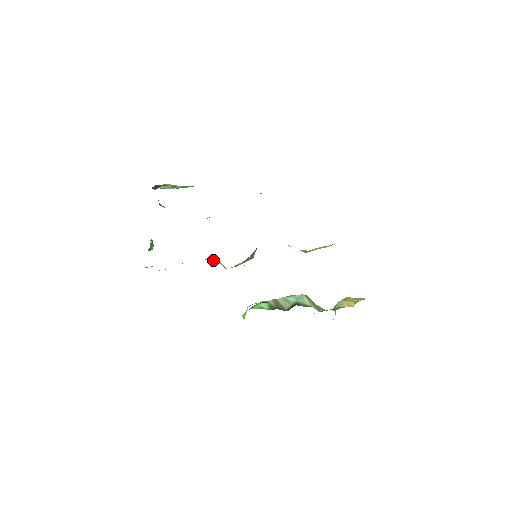
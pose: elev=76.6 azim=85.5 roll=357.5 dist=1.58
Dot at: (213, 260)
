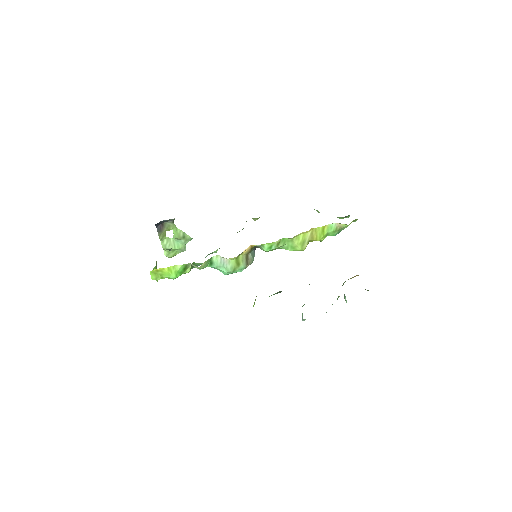
Dot at: (216, 264)
